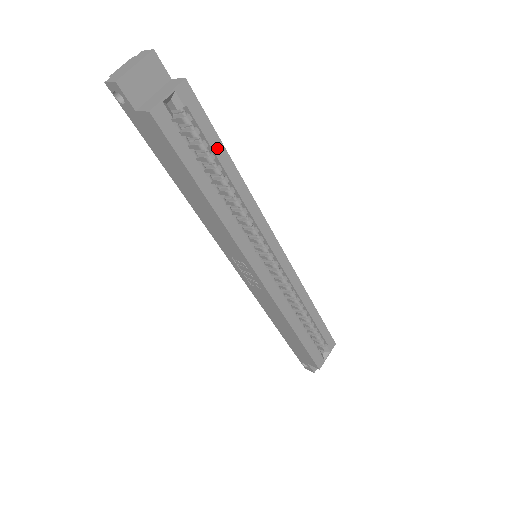
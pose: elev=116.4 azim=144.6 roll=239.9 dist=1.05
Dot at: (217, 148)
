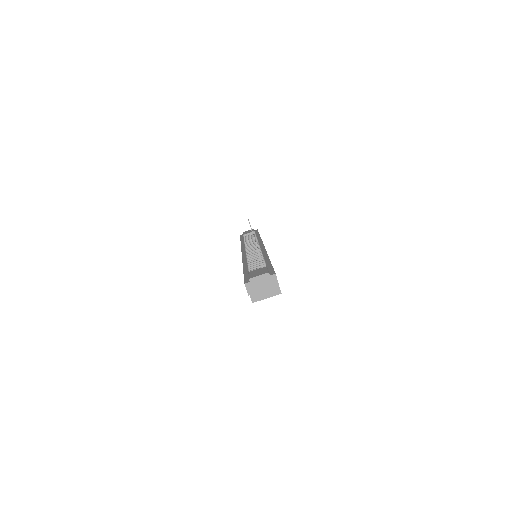
Dot at: occluded
